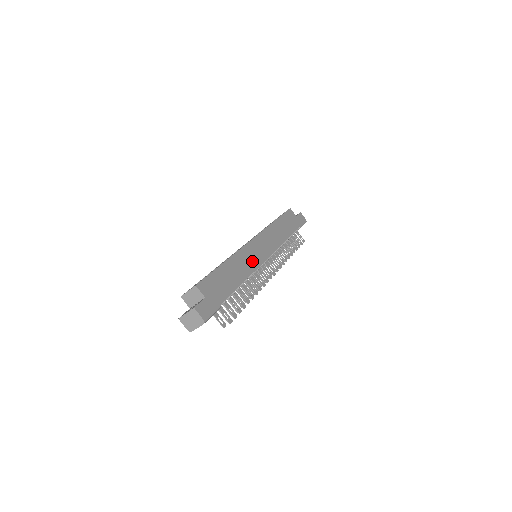
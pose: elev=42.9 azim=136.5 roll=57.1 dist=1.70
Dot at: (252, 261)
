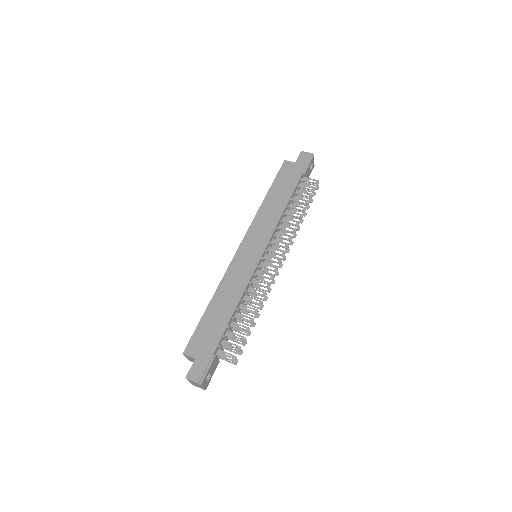
Dot at: (243, 274)
